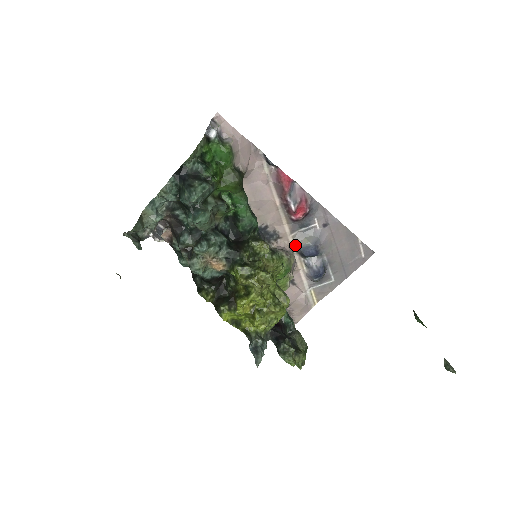
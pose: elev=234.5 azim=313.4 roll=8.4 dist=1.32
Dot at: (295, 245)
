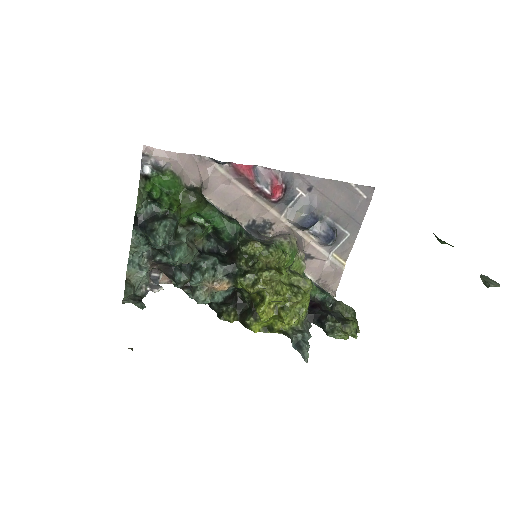
Dot at: (291, 223)
